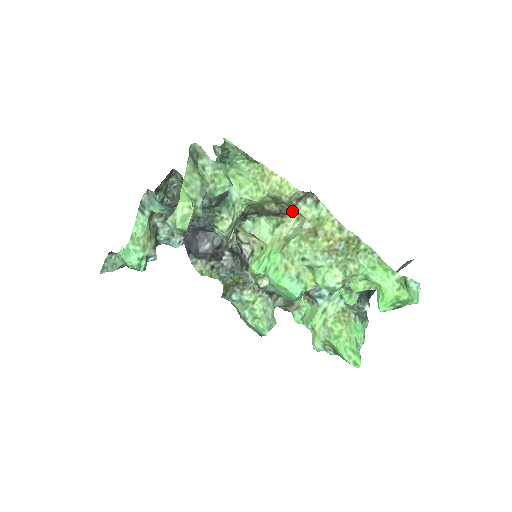
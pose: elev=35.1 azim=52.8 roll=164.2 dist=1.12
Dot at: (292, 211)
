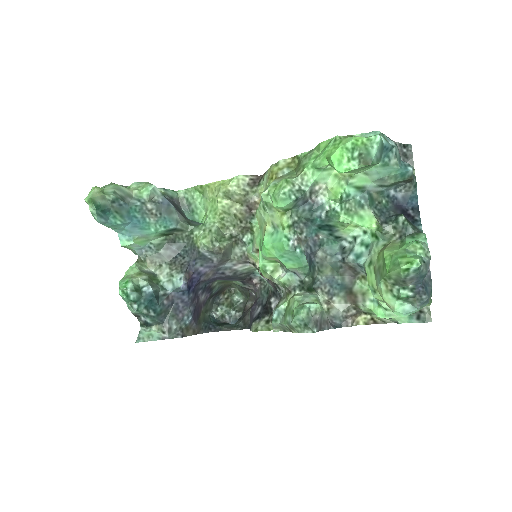
Dot at: (254, 198)
